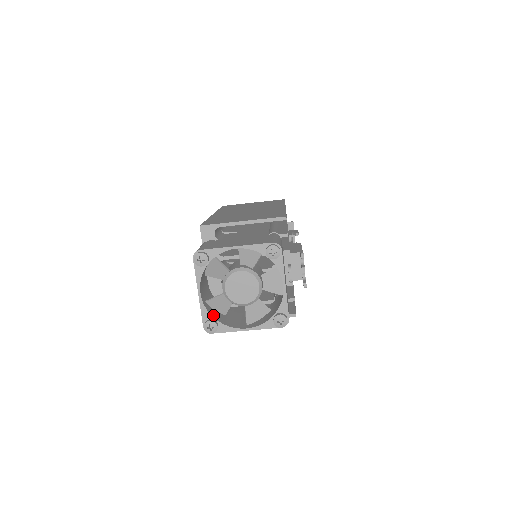
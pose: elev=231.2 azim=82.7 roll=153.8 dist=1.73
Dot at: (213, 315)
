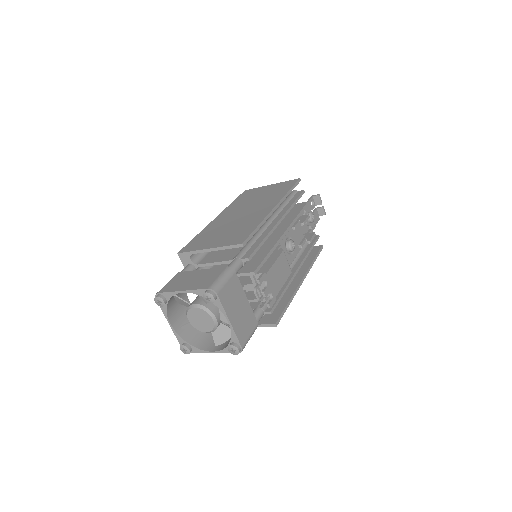
Dot at: (187, 339)
